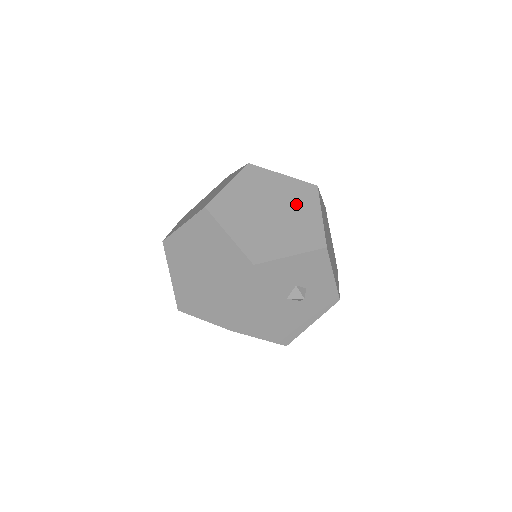
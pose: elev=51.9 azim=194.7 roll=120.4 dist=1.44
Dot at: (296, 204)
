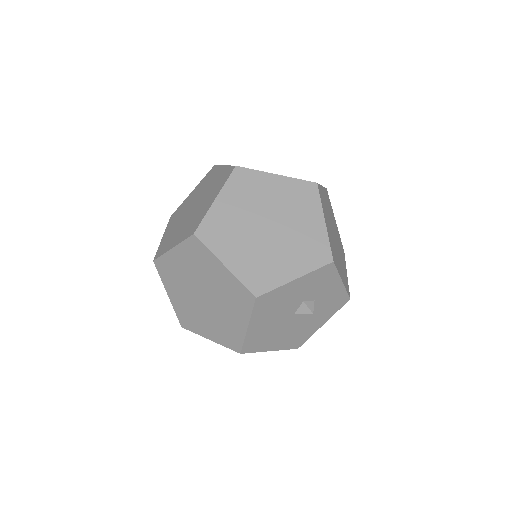
Dot at: (295, 212)
